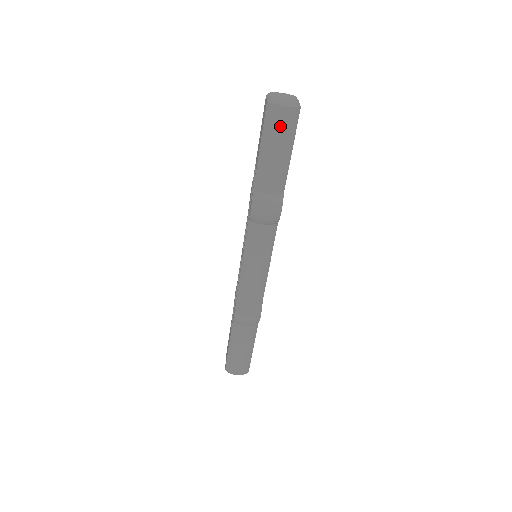
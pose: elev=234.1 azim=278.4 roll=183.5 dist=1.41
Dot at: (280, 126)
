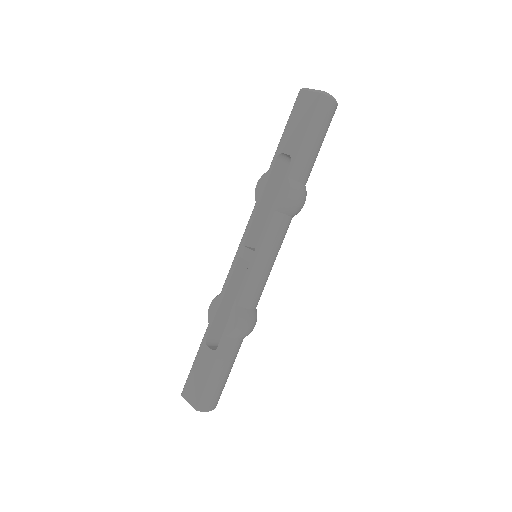
Dot at: (328, 118)
